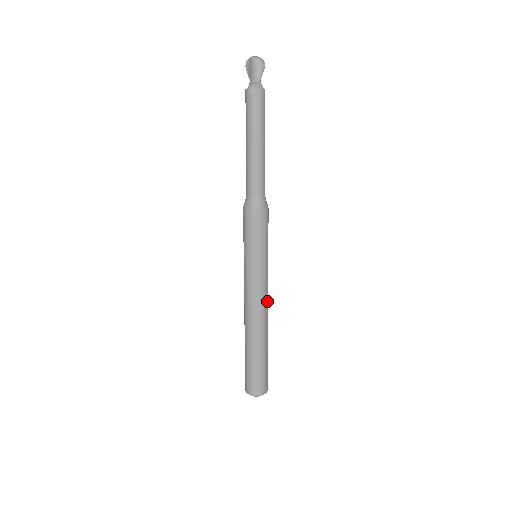
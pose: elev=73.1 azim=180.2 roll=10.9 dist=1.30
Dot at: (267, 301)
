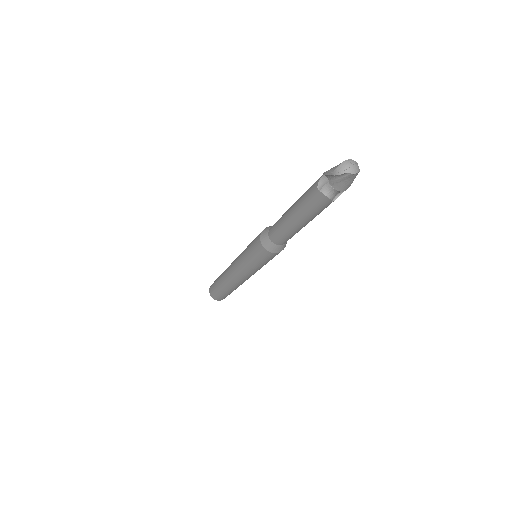
Dot at: occluded
